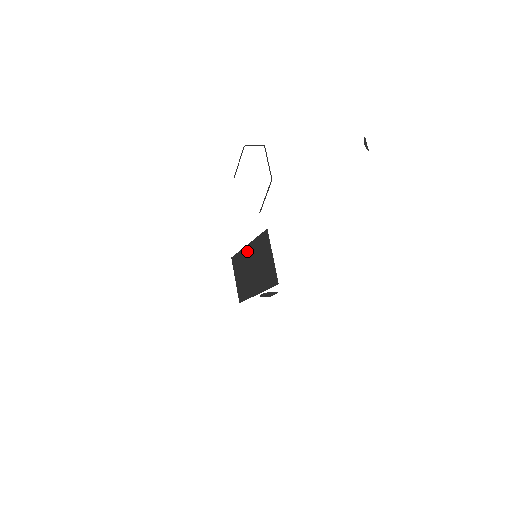
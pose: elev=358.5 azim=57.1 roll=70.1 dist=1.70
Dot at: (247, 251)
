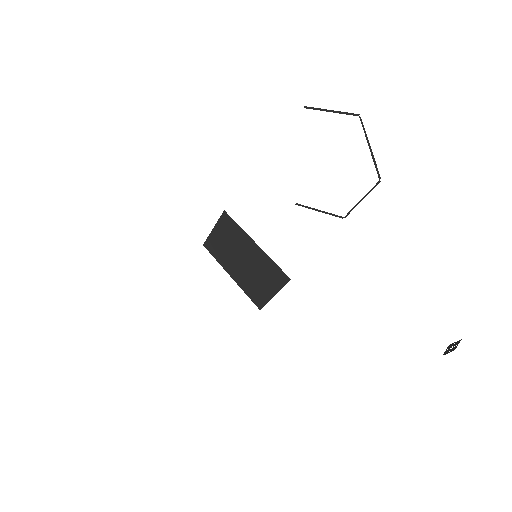
Dot at: (250, 246)
